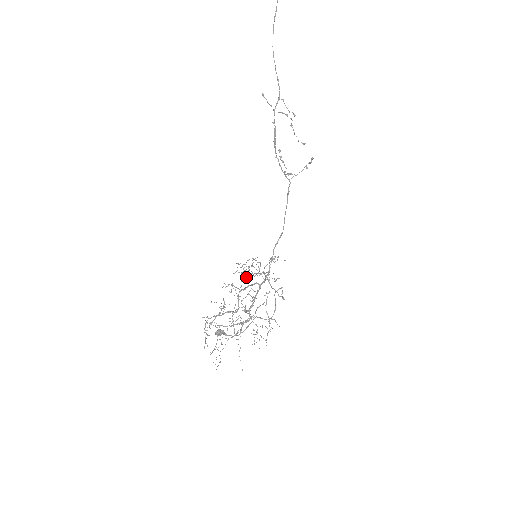
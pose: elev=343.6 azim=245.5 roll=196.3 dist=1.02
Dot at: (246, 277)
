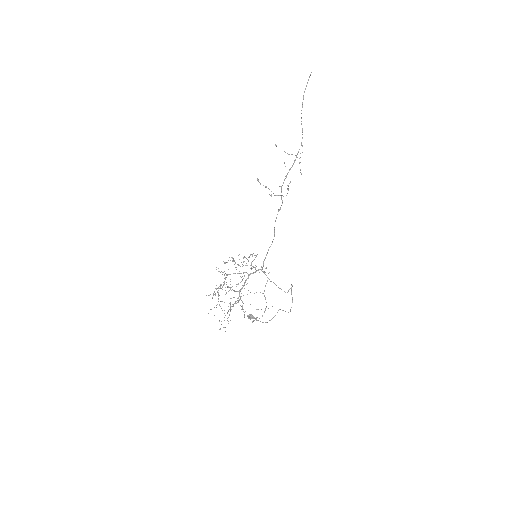
Dot at: occluded
